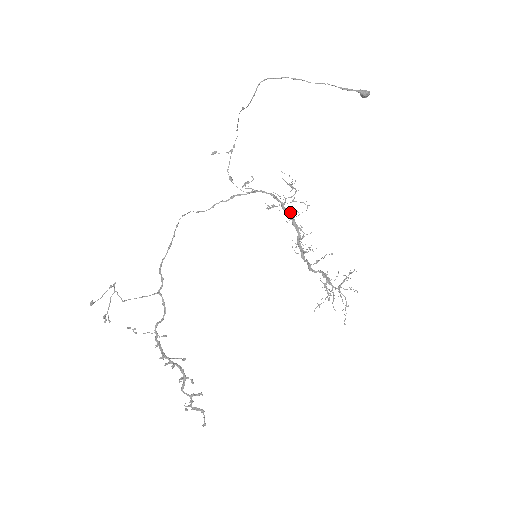
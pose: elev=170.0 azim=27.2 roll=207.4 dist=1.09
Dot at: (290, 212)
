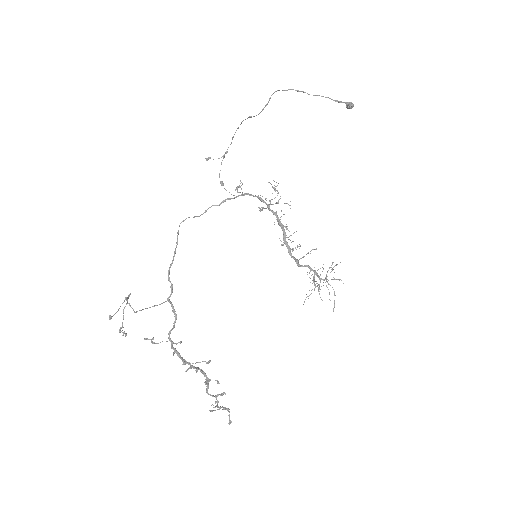
Dot at: (276, 213)
